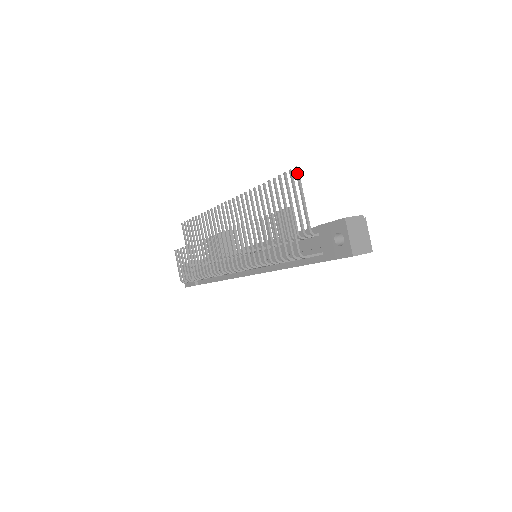
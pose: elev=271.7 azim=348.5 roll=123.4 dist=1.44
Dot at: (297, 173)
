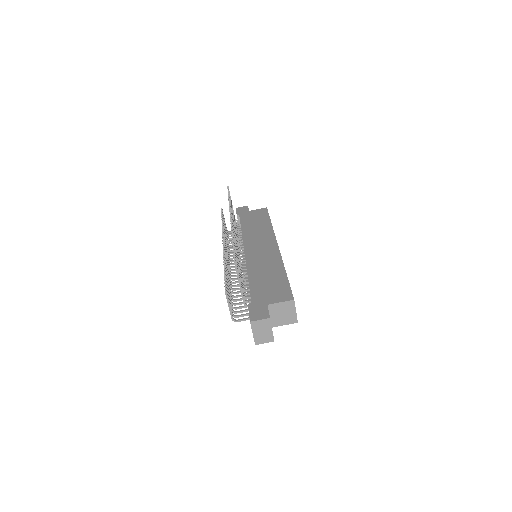
Dot at: occluded
